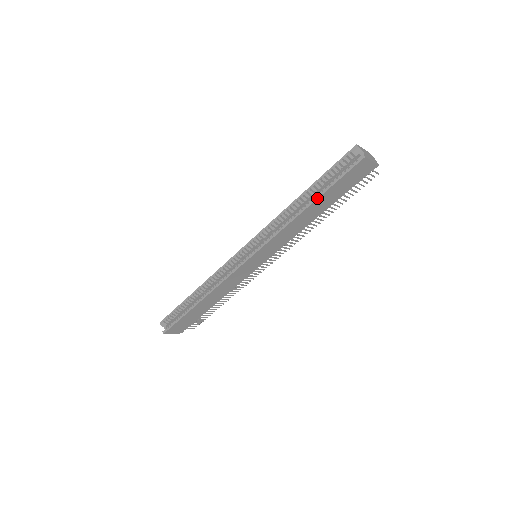
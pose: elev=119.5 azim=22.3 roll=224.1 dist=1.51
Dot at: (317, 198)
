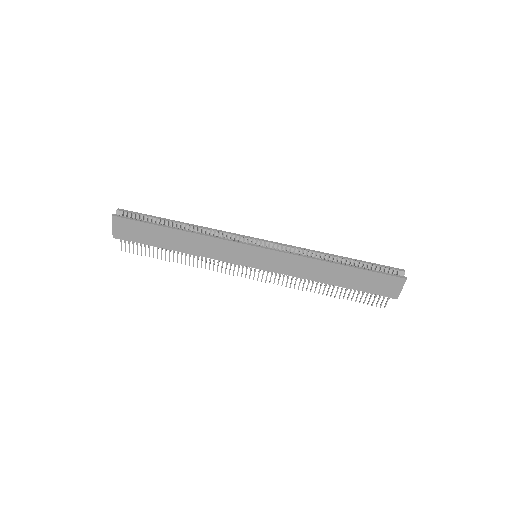
Dot at: (352, 266)
